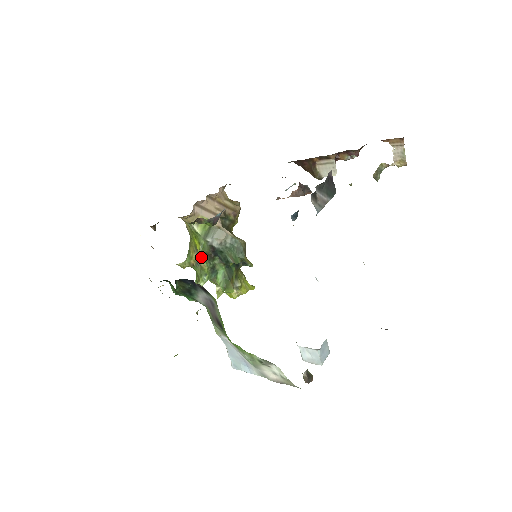
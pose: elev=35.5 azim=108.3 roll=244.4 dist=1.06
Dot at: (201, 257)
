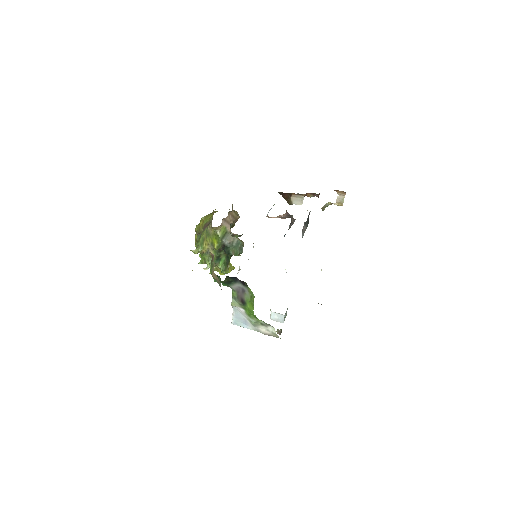
Dot at: (213, 250)
